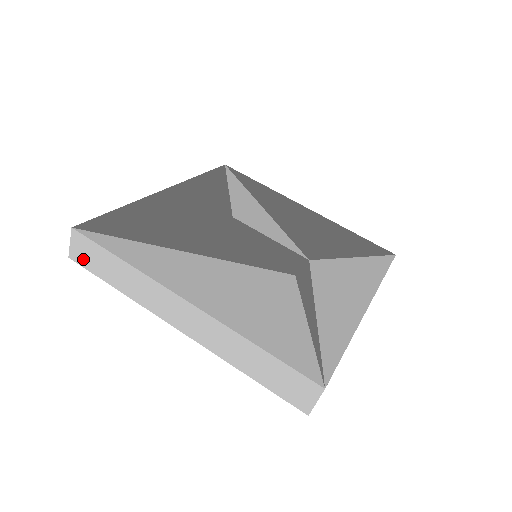
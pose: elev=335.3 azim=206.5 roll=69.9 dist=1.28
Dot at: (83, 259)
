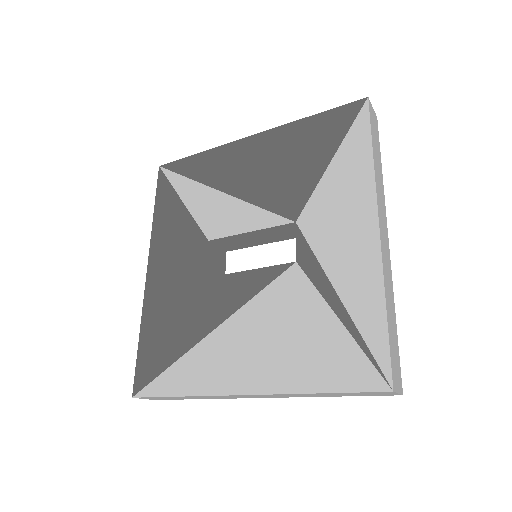
Dot at: (162, 399)
